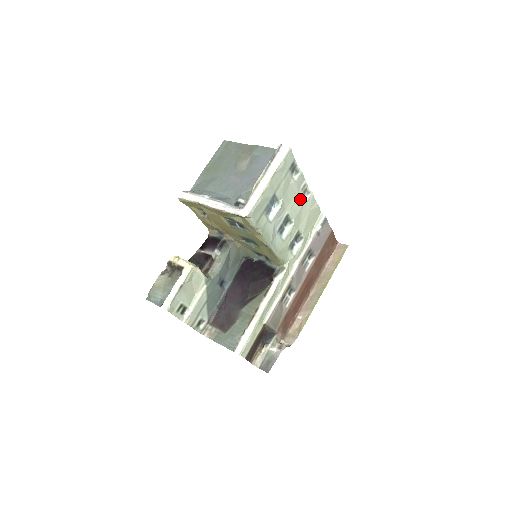
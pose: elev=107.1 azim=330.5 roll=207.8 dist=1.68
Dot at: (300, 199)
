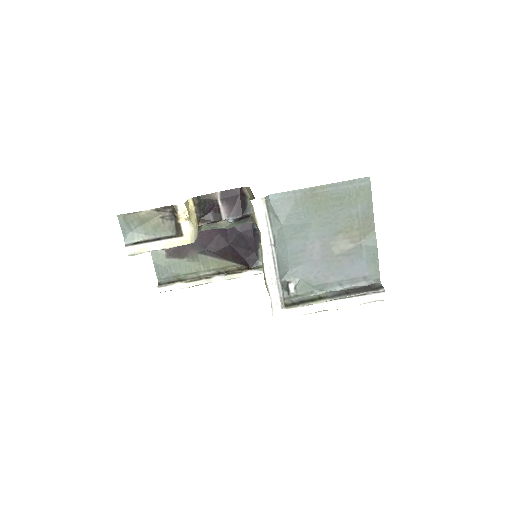
Dot at: occluded
